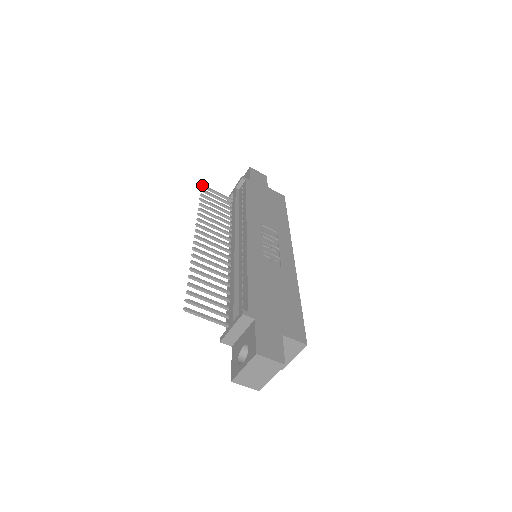
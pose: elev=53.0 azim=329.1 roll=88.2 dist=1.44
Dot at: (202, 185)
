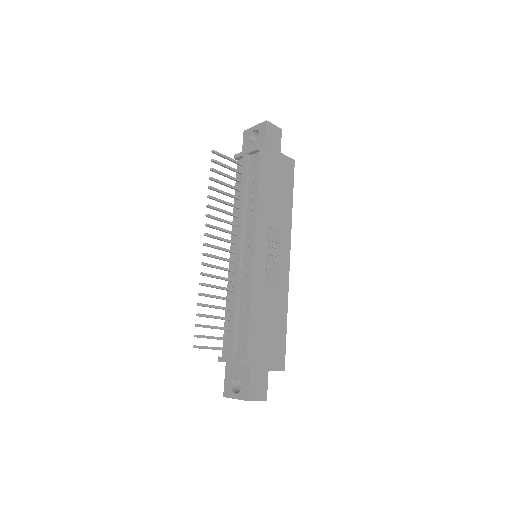
Dot at: (213, 151)
